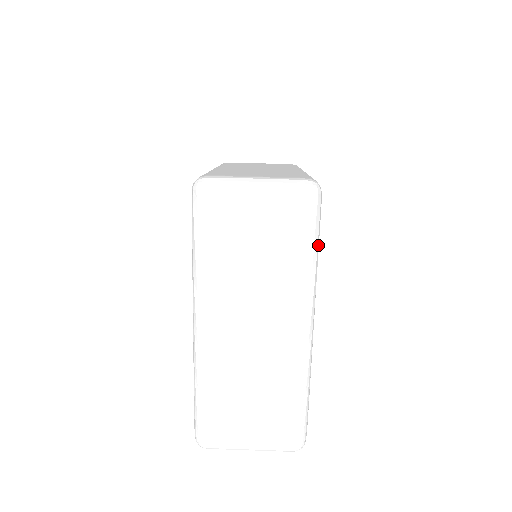
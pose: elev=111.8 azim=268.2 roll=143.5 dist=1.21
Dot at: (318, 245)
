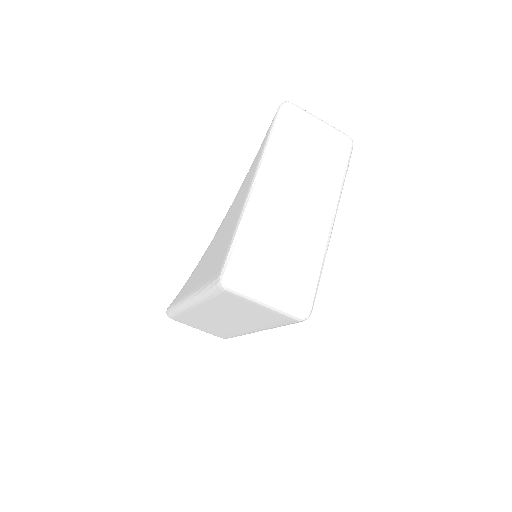
Dot at: occluded
